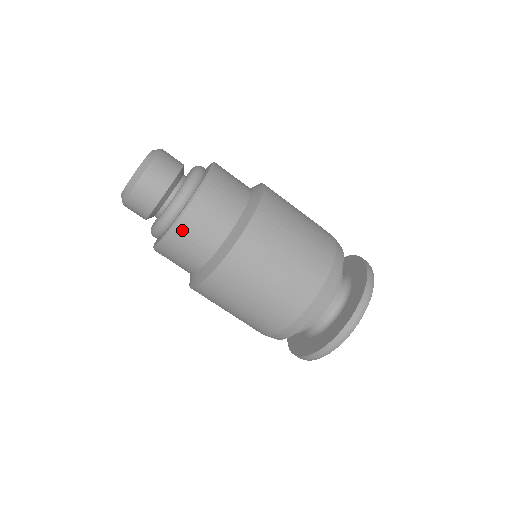
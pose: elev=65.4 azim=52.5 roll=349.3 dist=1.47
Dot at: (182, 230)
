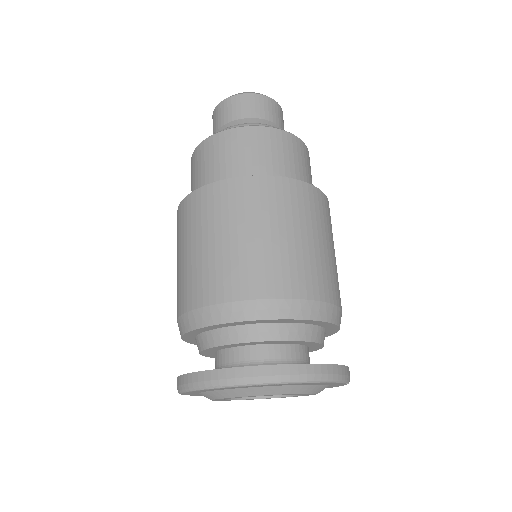
Dot at: (262, 134)
